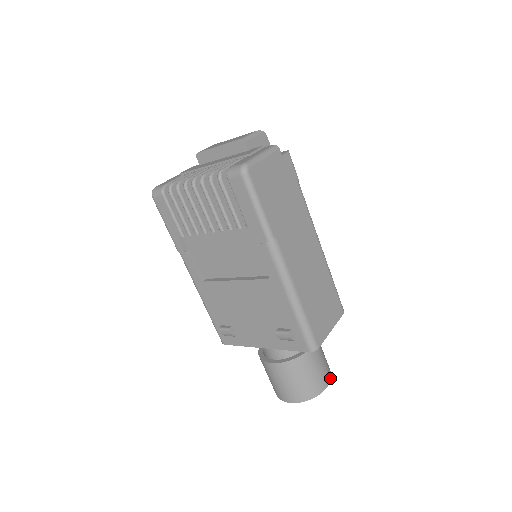
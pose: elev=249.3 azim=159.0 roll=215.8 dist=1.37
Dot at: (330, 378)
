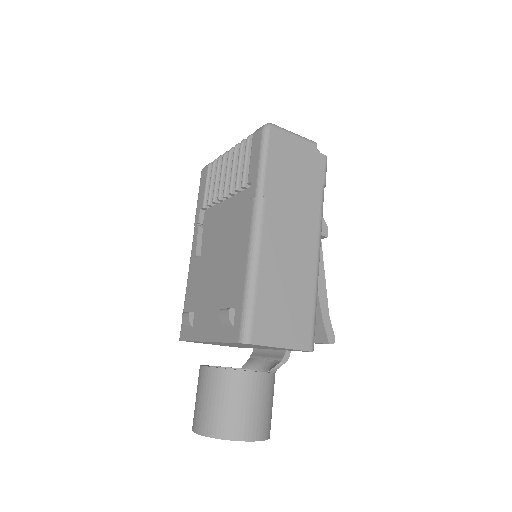
Dot at: (260, 438)
